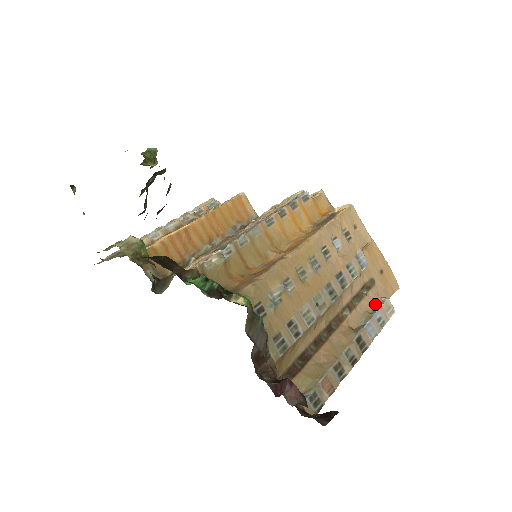
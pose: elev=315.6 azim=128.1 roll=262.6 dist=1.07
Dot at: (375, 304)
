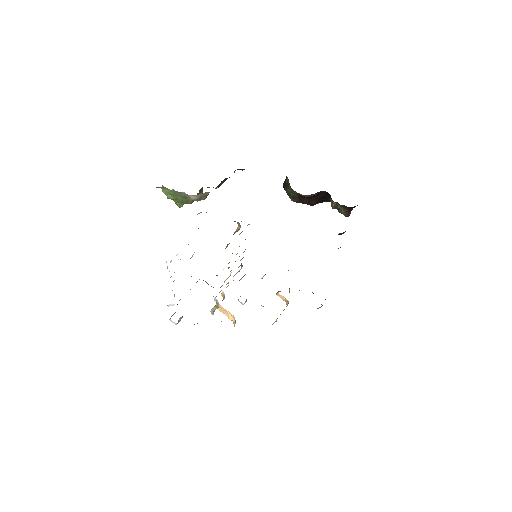
Dot at: occluded
